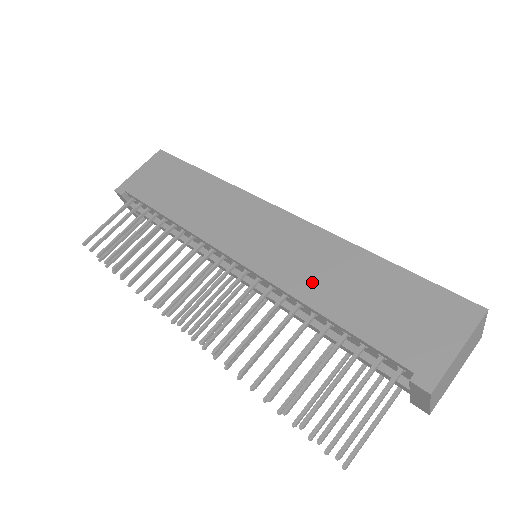
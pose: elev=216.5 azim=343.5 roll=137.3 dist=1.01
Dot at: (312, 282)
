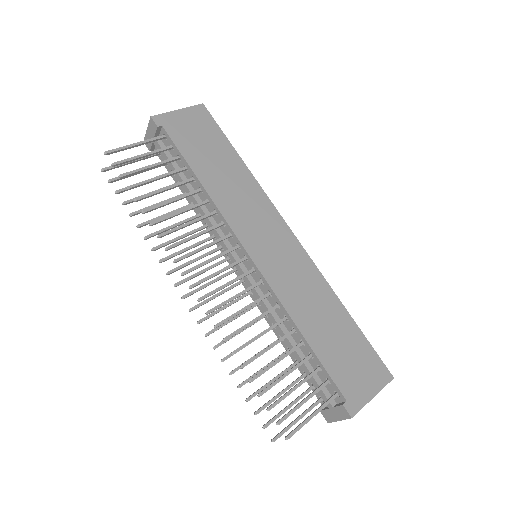
Dot at: (302, 307)
